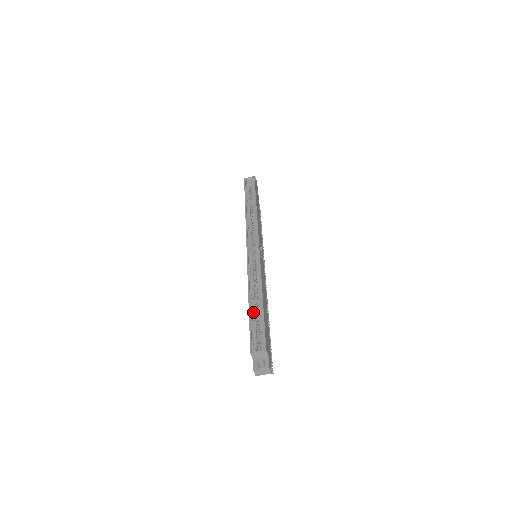
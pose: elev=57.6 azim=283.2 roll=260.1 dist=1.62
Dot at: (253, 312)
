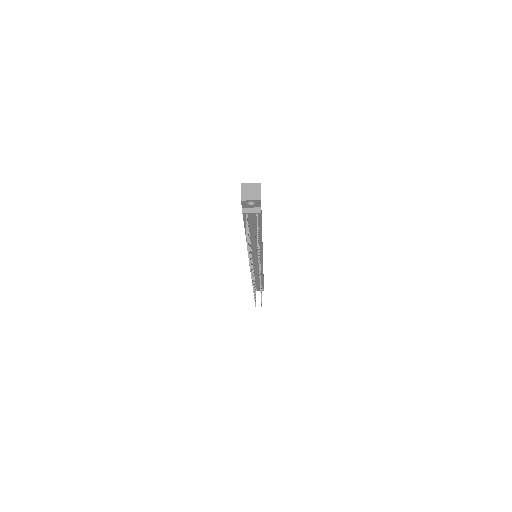
Dot at: occluded
